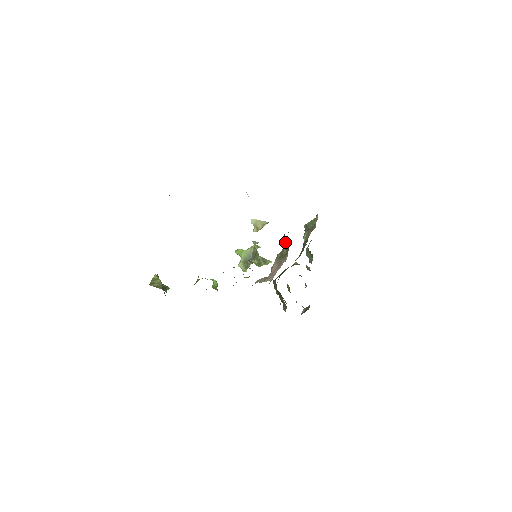
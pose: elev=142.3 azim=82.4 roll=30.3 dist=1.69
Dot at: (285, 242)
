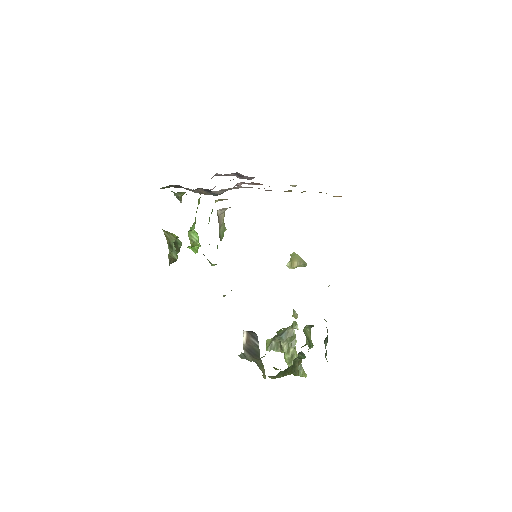
Dot at: occluded
